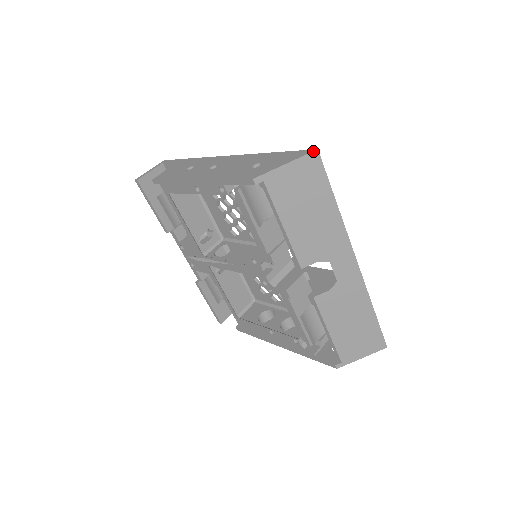
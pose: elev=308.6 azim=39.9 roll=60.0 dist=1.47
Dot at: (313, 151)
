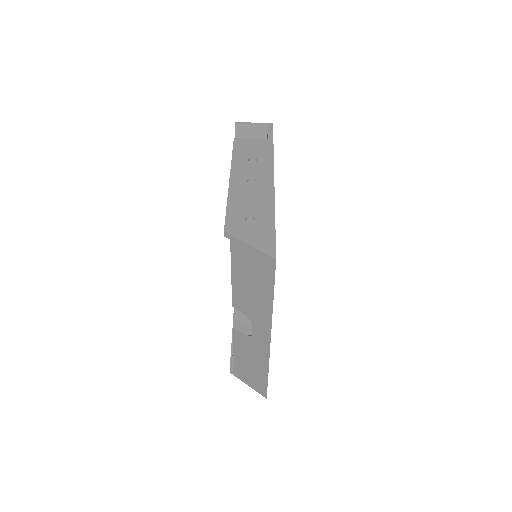
Dot at: (272, 257)
